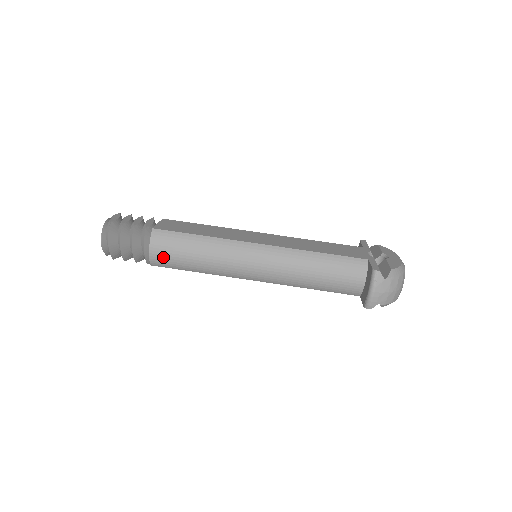
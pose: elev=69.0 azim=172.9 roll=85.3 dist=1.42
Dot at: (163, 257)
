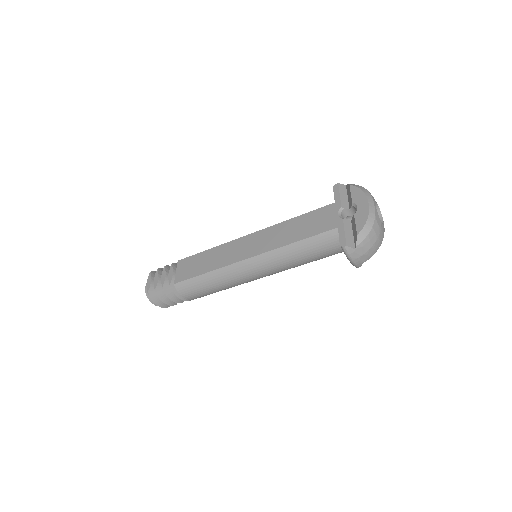
Dot at: (195, 297)
